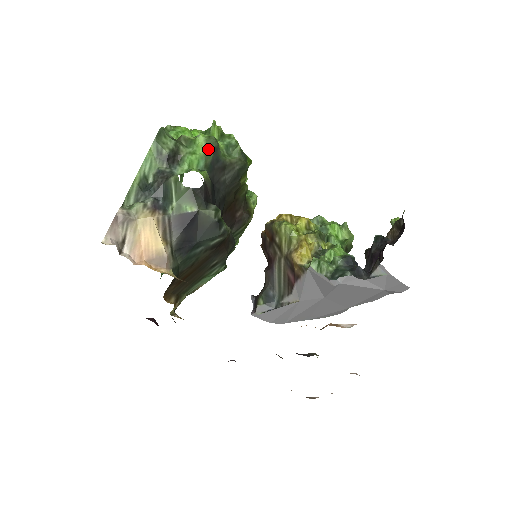
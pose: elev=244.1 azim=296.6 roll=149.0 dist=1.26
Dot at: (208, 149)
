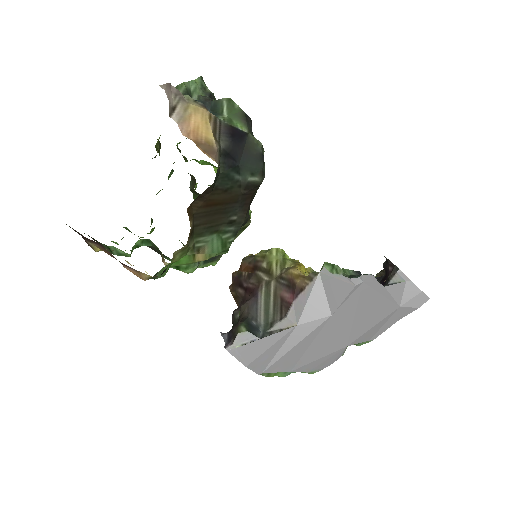
Dot at: occluded
